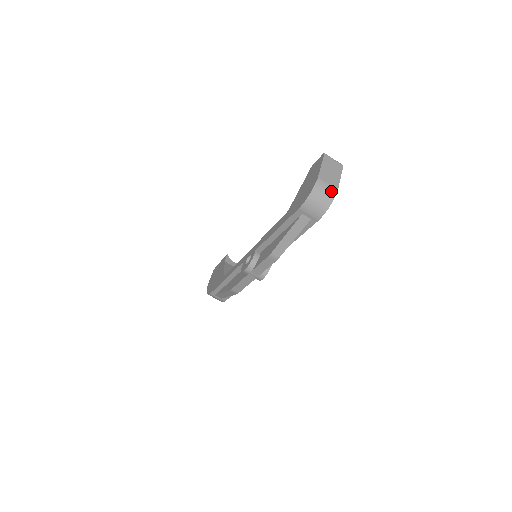
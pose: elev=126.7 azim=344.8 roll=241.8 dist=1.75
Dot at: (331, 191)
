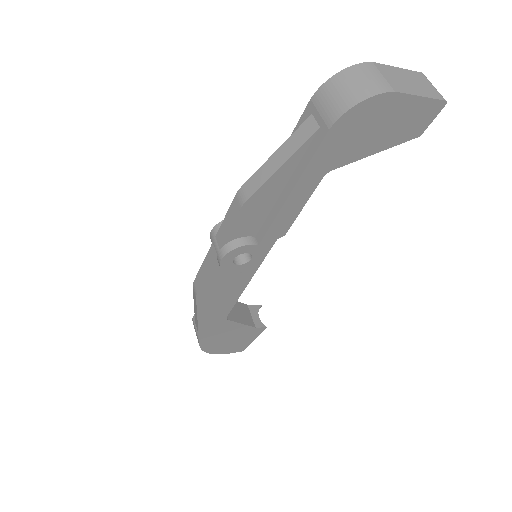
Dot at: (379, 85)
